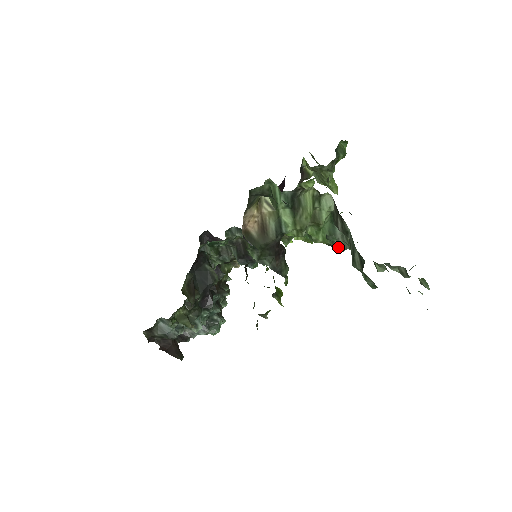
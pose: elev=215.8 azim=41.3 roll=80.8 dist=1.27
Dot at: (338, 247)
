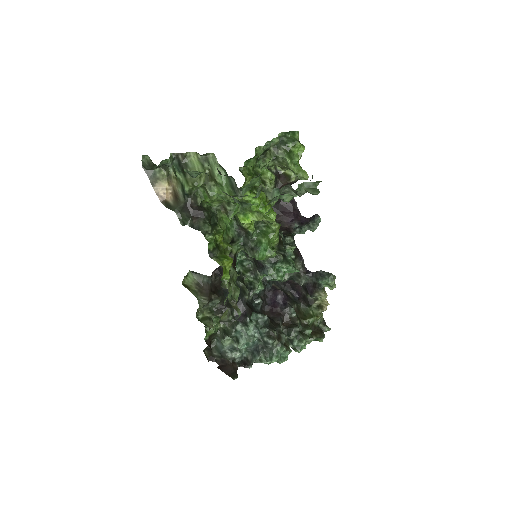
Dot at: (237, 193)
